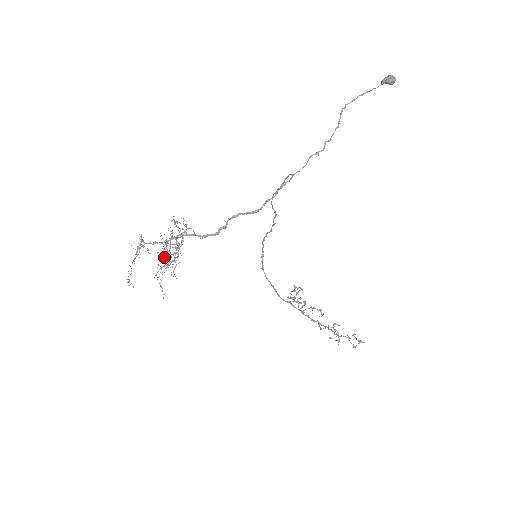
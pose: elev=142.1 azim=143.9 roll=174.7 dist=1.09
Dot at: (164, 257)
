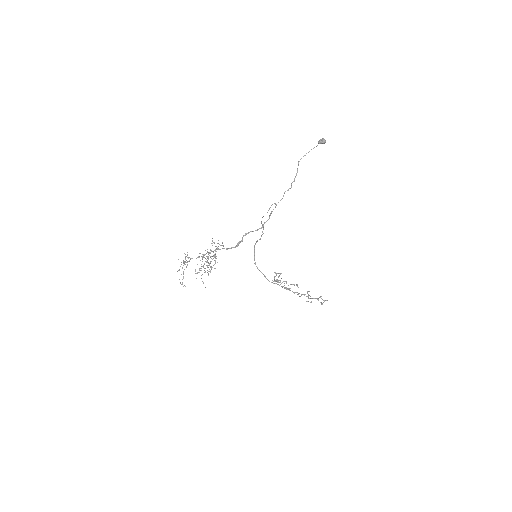
Dot at: occluded
